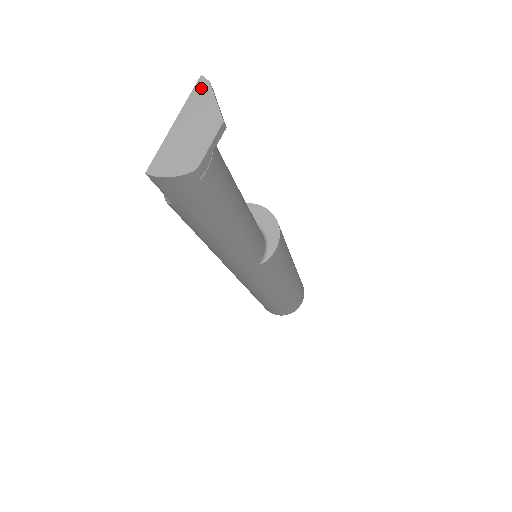
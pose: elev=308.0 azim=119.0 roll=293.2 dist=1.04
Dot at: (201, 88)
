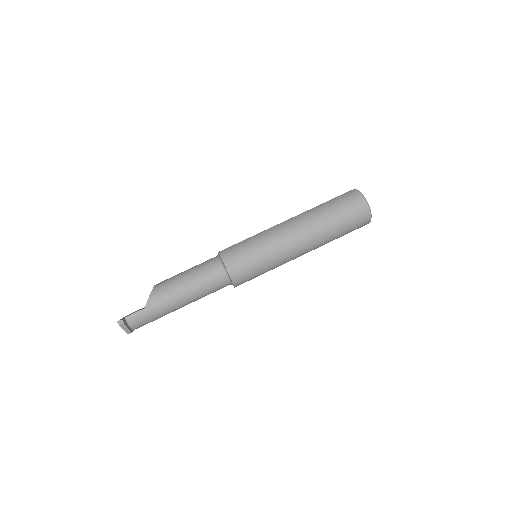
Dot at: (119, 323)
